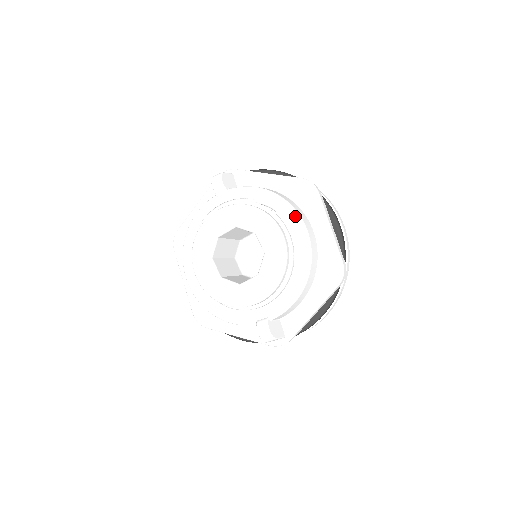
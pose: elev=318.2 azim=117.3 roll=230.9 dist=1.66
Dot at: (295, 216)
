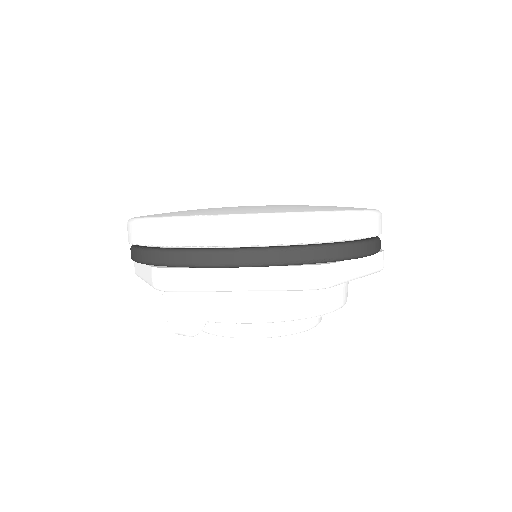
Dot at: occluded
